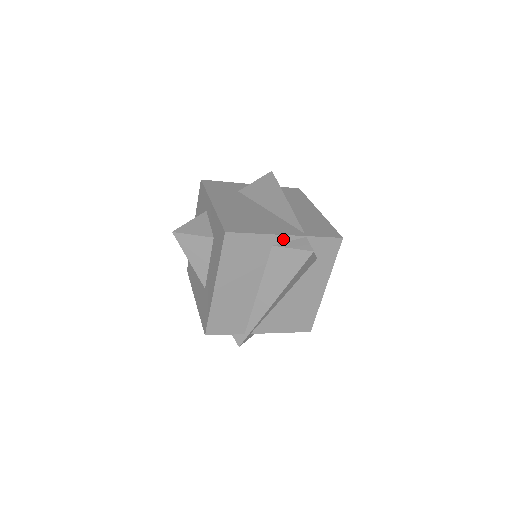
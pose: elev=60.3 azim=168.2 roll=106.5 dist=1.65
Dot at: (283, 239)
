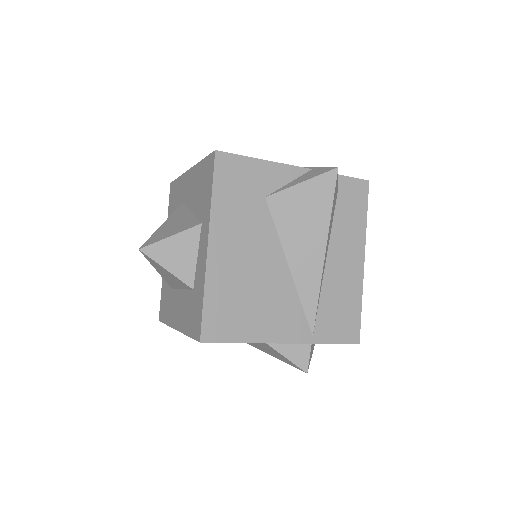
Dot at: (279, 342)
